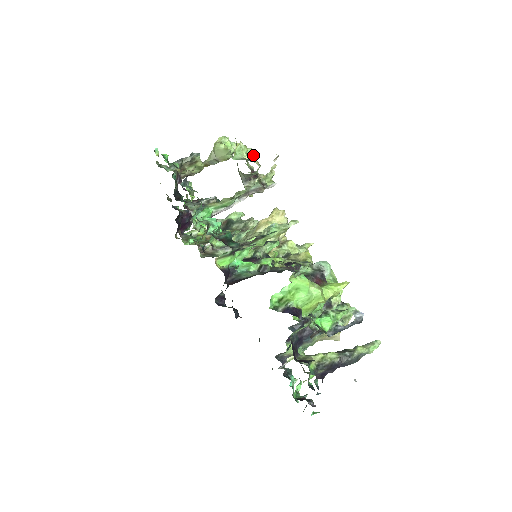
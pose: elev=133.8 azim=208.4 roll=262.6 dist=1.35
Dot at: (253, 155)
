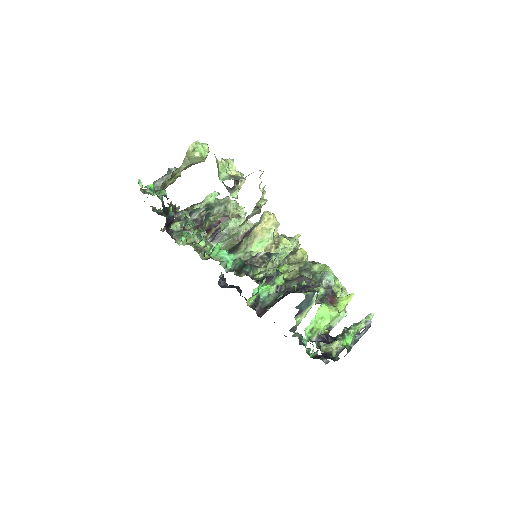
Dot at: (234, 166)
